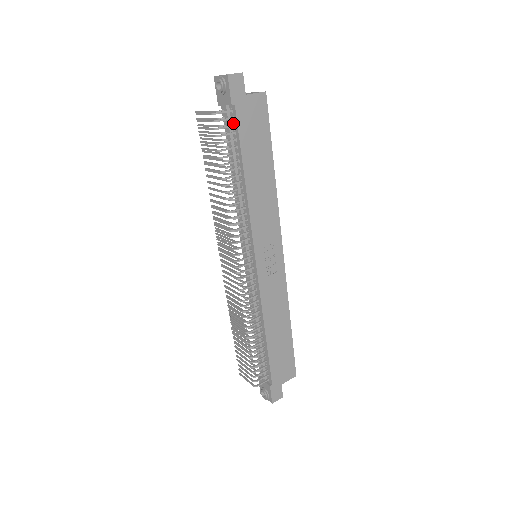
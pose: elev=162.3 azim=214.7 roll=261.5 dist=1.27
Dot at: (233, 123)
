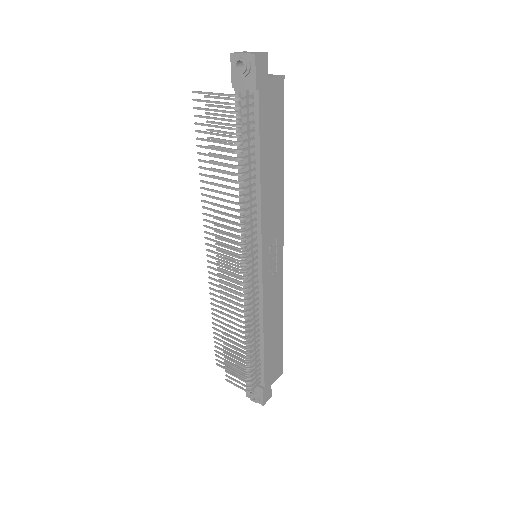
Dot at: (252, 110)
